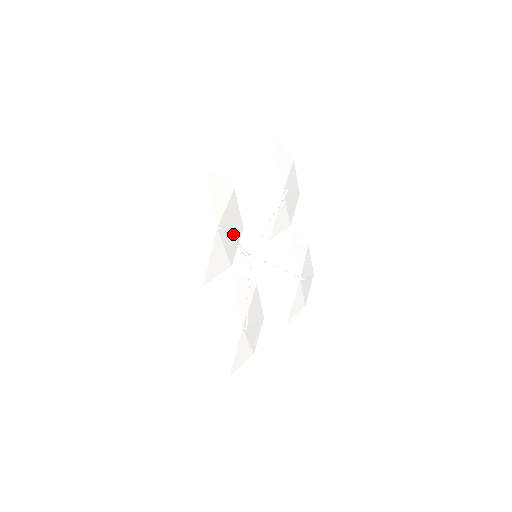
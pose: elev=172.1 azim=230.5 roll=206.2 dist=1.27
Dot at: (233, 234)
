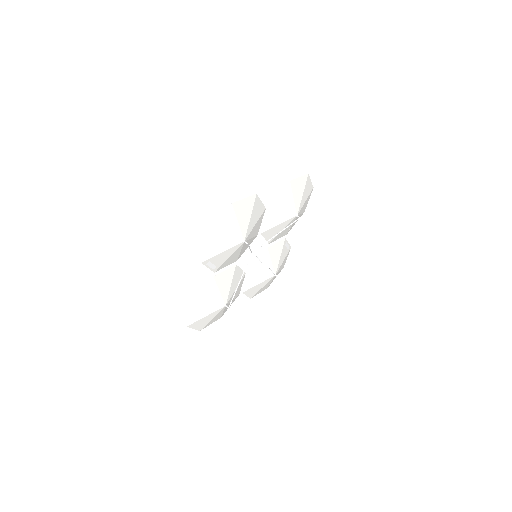
Dot at: (250, 241)
